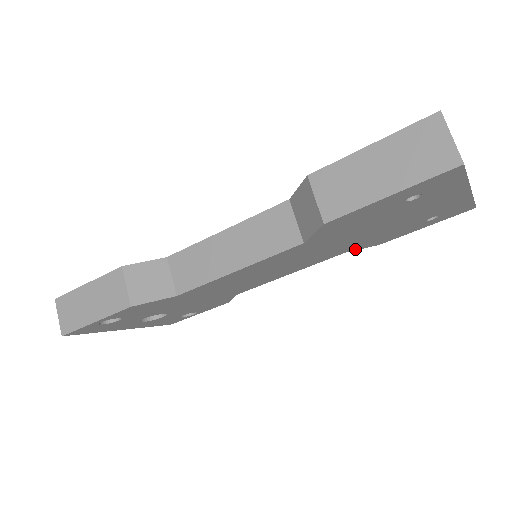
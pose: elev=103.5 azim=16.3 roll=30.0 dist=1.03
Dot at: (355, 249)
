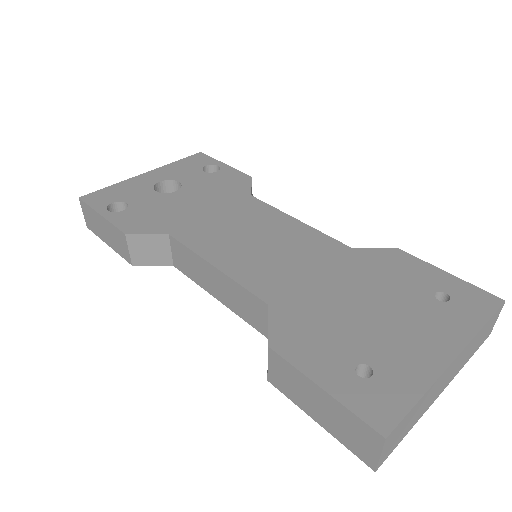
Dot at: occluded
